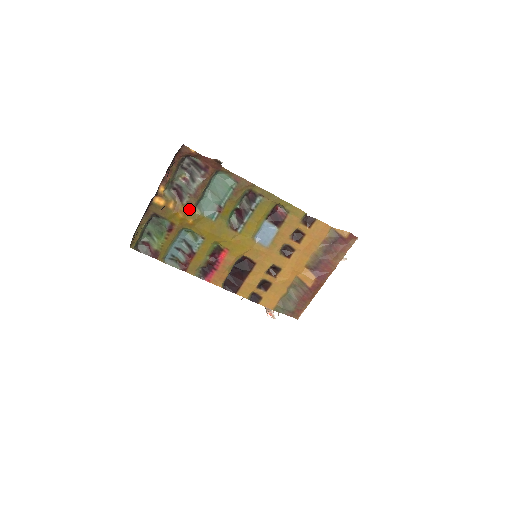
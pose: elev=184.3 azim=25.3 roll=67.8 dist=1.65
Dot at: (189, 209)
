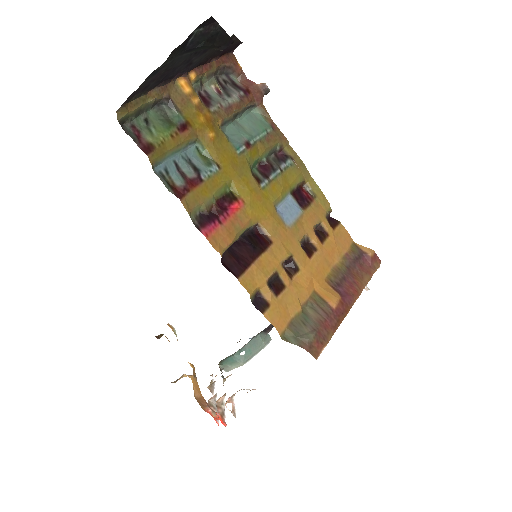
Dot at: (215, 120)
